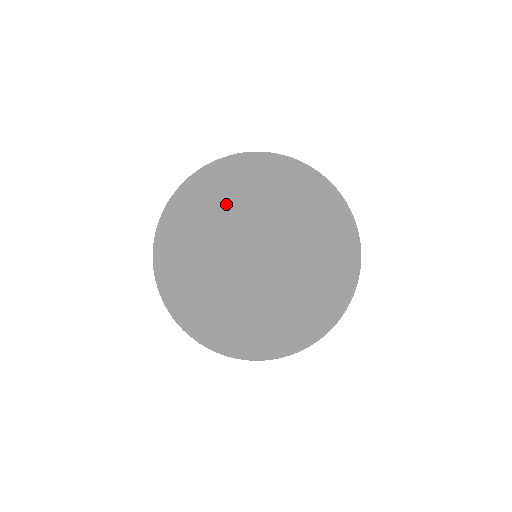
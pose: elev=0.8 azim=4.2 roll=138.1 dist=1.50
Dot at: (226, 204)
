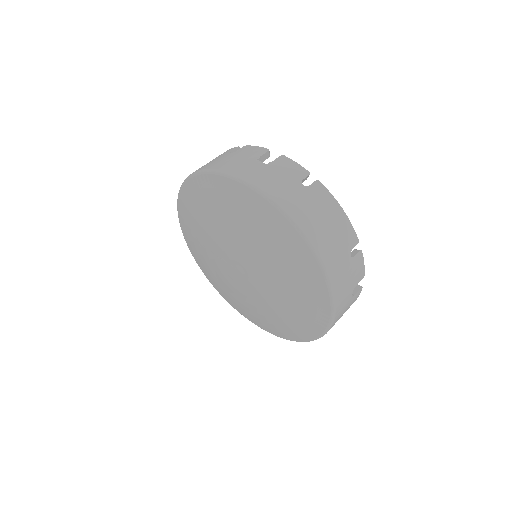
Dot at: (247, 233)
